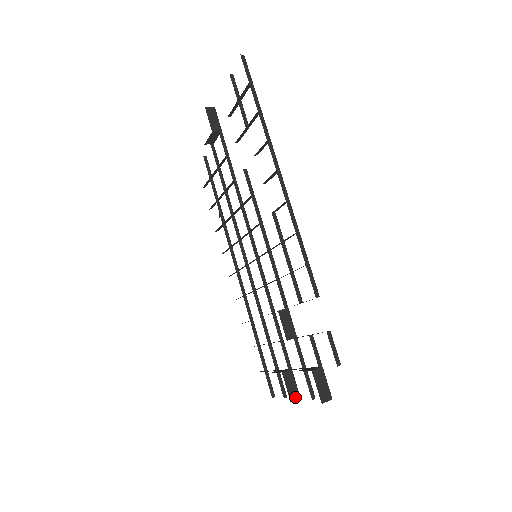
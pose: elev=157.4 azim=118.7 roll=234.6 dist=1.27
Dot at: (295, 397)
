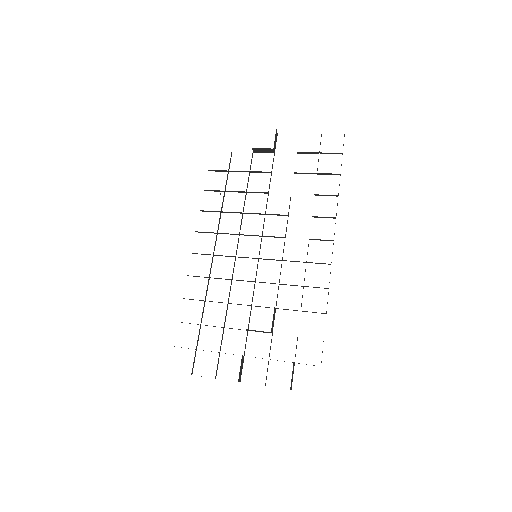
Dot at: (240, 380)
